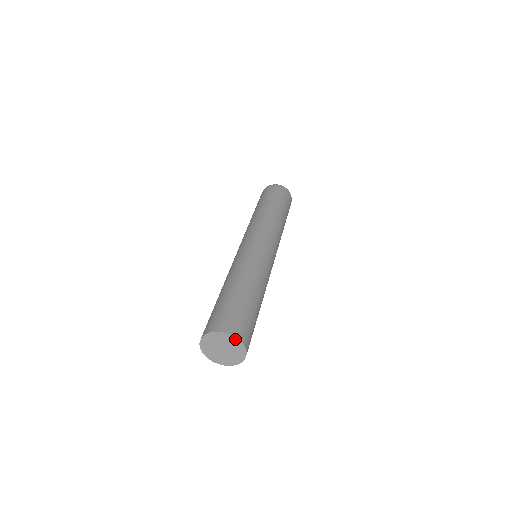
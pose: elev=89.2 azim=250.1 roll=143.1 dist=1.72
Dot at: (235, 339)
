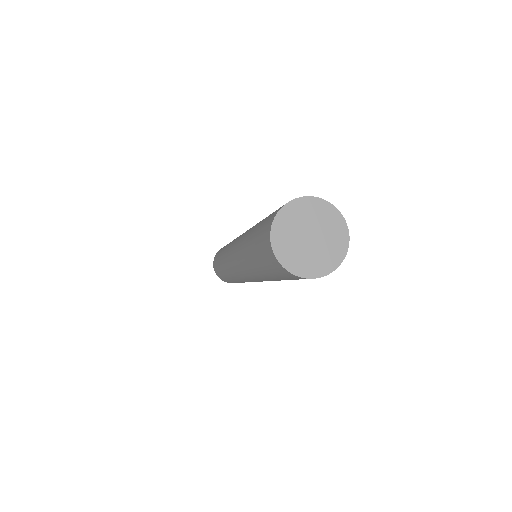
Dot at: (302, 201)
